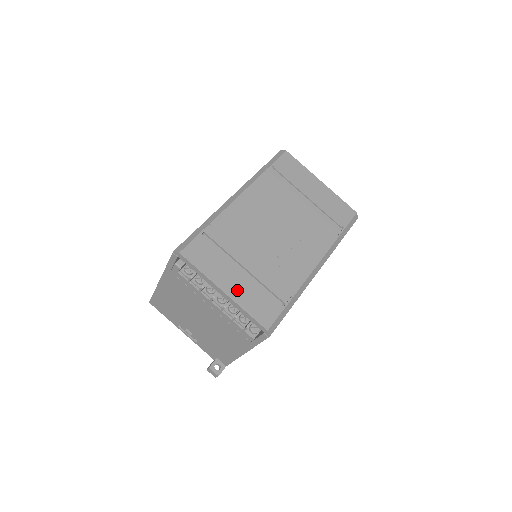
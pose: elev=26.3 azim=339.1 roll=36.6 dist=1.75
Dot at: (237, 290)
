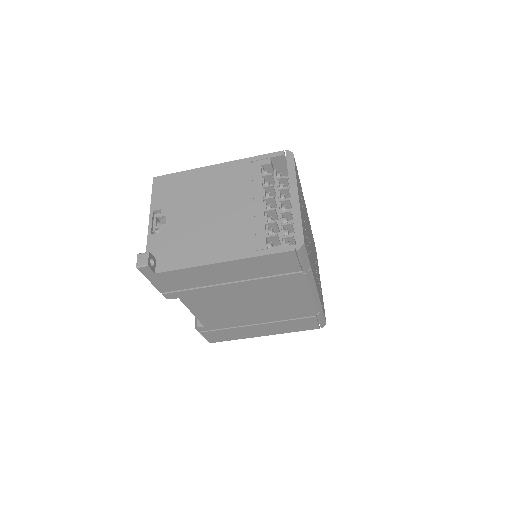
Dot at: (301, 209)
